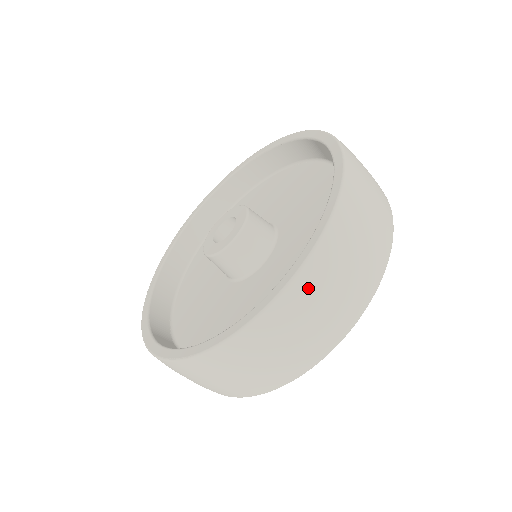
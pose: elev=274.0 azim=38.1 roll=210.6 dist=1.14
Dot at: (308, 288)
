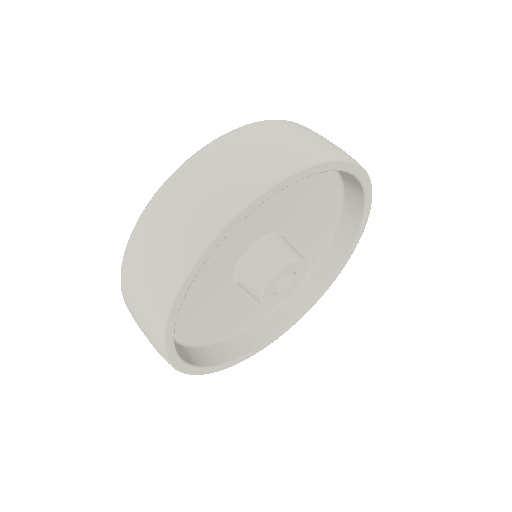
Dot at: (260, 130)
